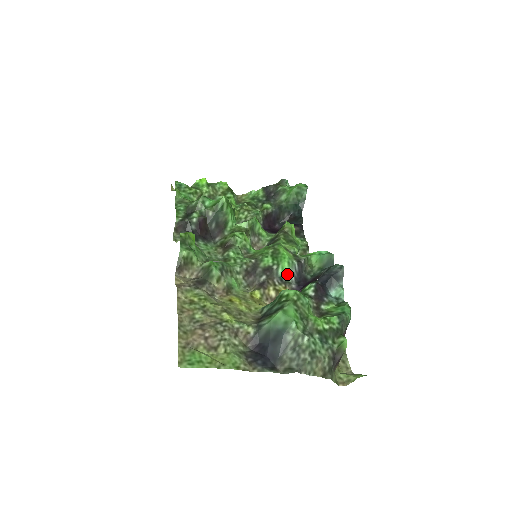
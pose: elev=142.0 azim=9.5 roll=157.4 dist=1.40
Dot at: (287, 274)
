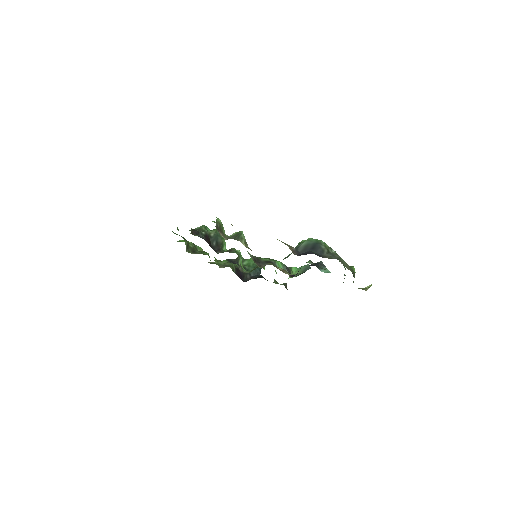
Dot at: (282, 268)
